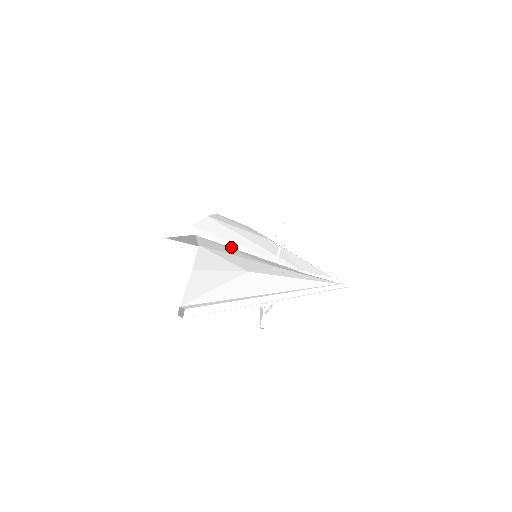
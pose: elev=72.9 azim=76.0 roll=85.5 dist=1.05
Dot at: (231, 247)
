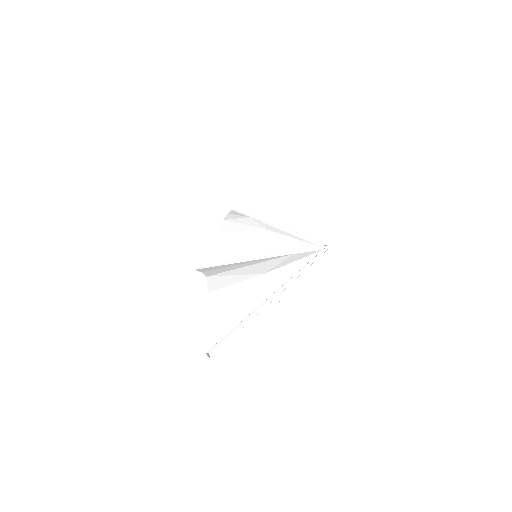
Dot at: (238, 255)
